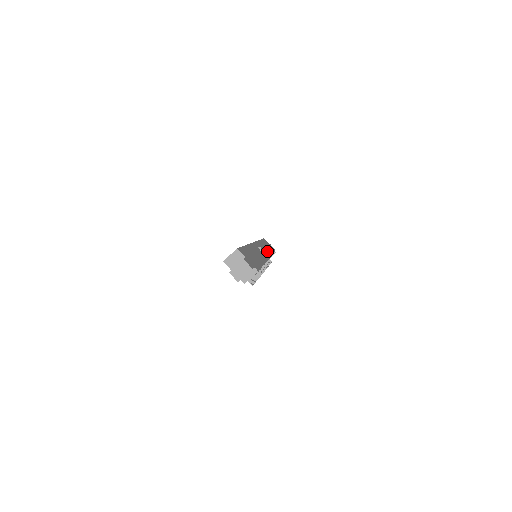
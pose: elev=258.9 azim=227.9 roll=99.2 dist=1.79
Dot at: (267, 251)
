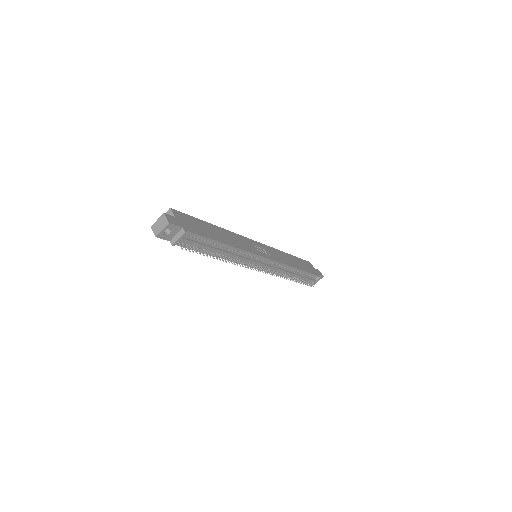
Dot at: (284, 260)
